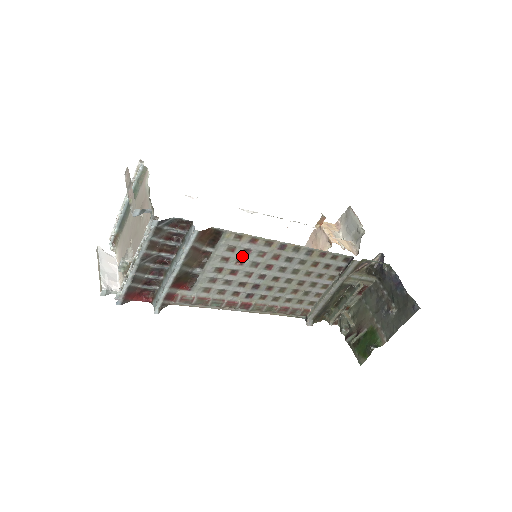
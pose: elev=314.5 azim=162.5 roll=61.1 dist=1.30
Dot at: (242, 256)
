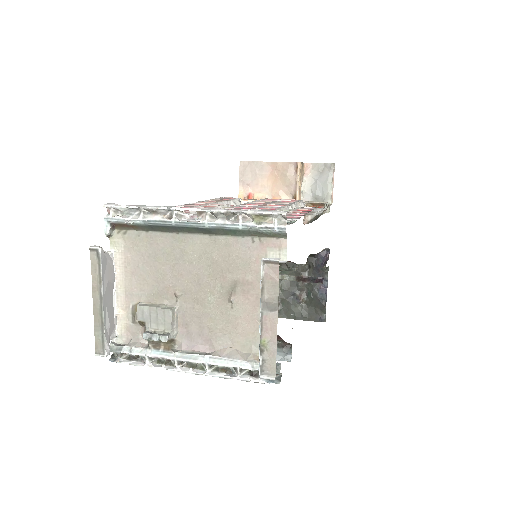
Dot at: occluded
